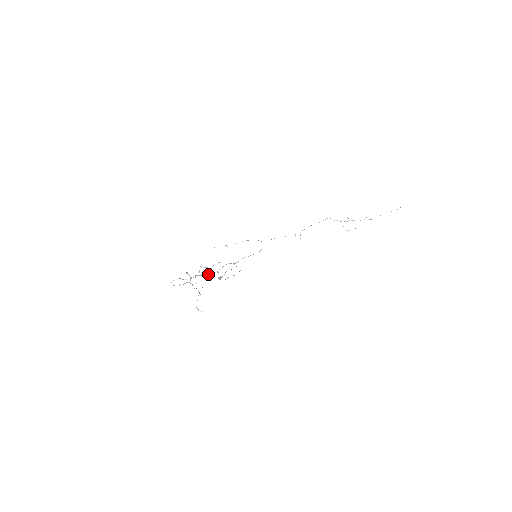
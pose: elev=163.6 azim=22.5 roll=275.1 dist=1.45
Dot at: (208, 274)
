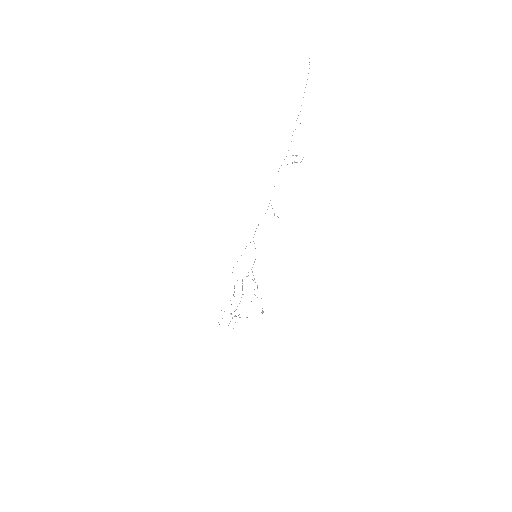
Dot at: occluded
